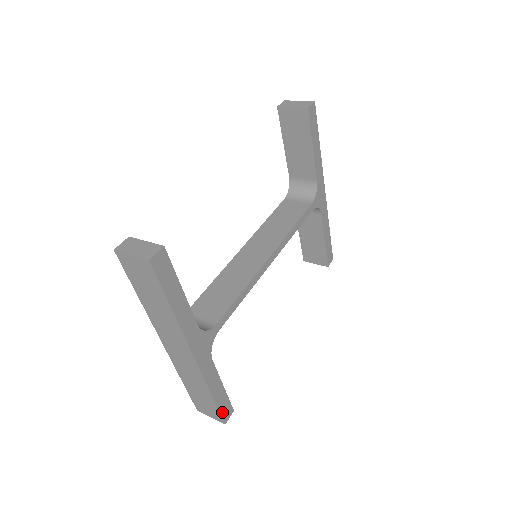
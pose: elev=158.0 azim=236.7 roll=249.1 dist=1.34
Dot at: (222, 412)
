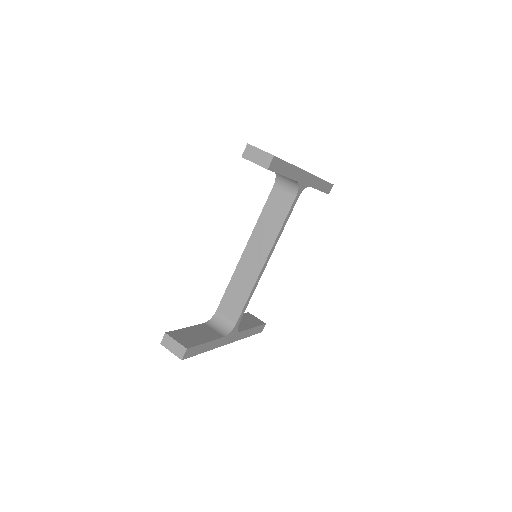
Dot at: (257, 332)
